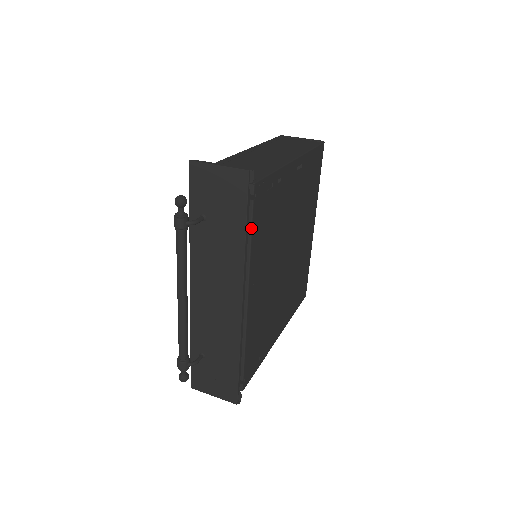
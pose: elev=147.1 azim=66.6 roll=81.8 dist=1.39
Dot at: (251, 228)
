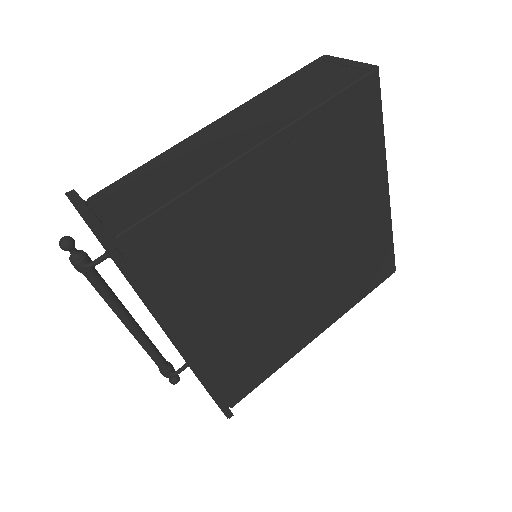
Dot at: (144, 281)
